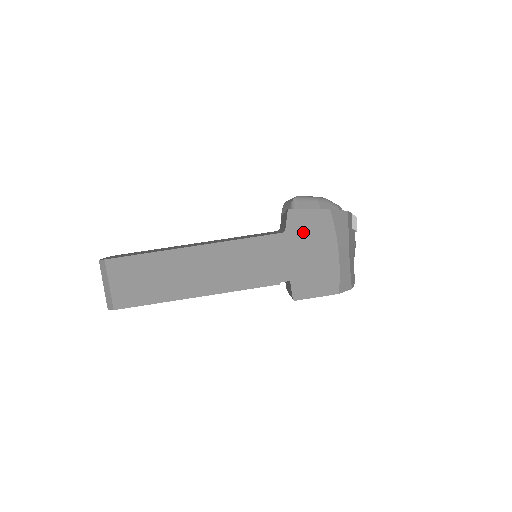
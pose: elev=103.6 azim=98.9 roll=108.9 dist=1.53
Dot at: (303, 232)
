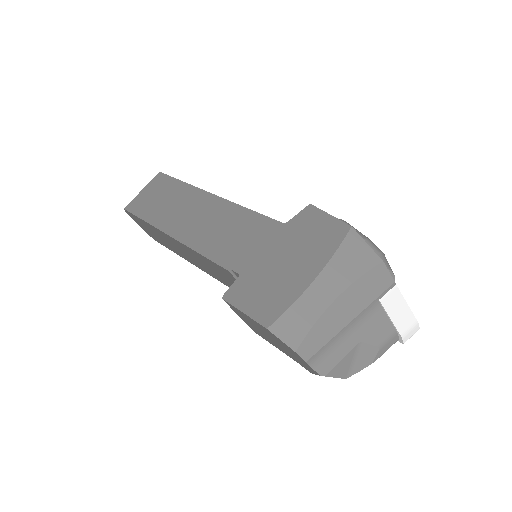
Dot at: (301, 234)
